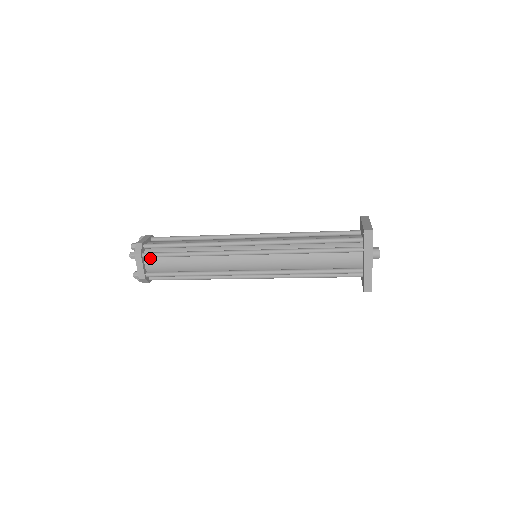
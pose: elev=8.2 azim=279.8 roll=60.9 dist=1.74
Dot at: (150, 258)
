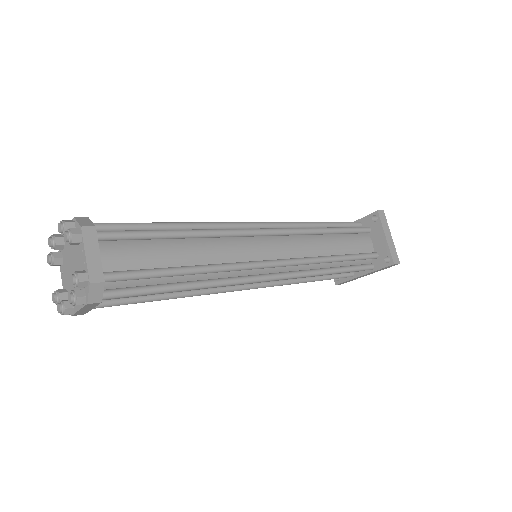
Dot at: occluded
